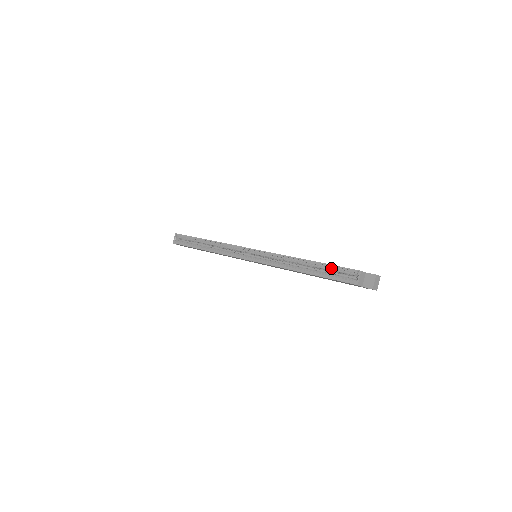
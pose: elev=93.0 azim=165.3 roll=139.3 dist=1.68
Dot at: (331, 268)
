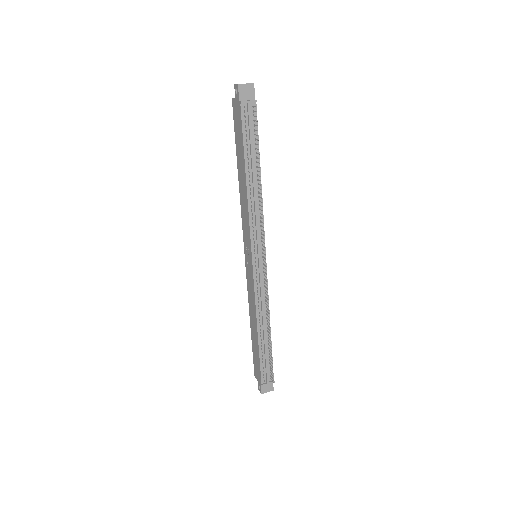
Dot at: occluded
